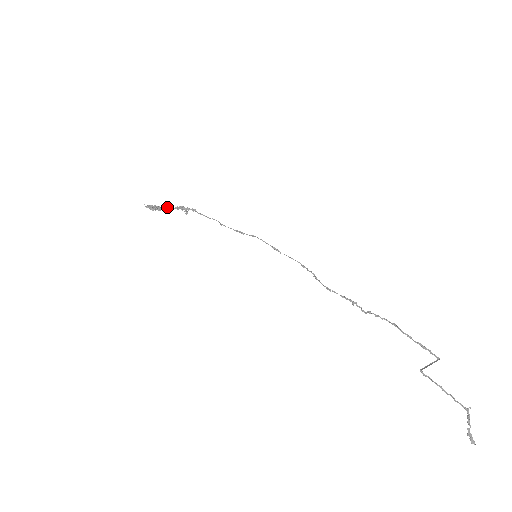
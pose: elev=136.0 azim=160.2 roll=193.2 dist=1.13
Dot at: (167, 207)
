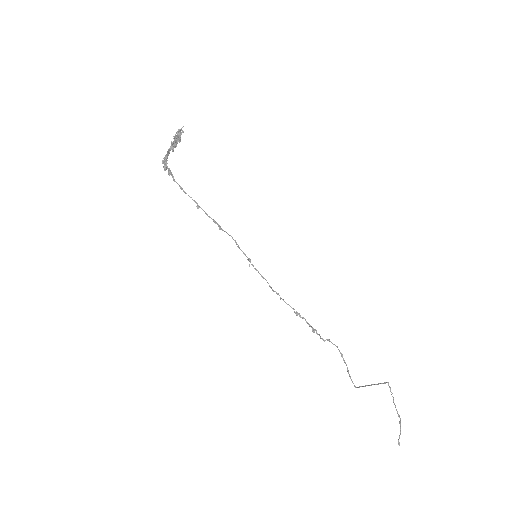
Dot at: (170, 147)
